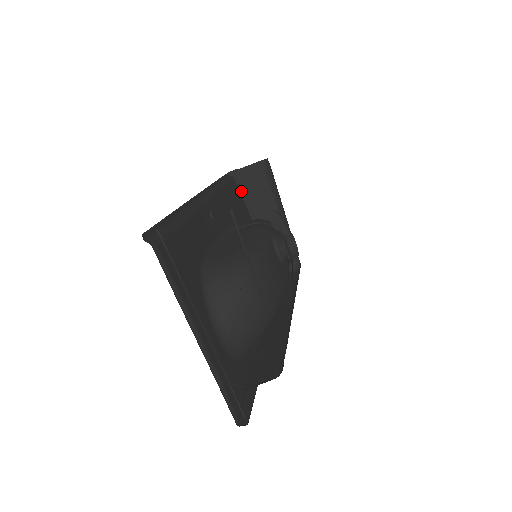
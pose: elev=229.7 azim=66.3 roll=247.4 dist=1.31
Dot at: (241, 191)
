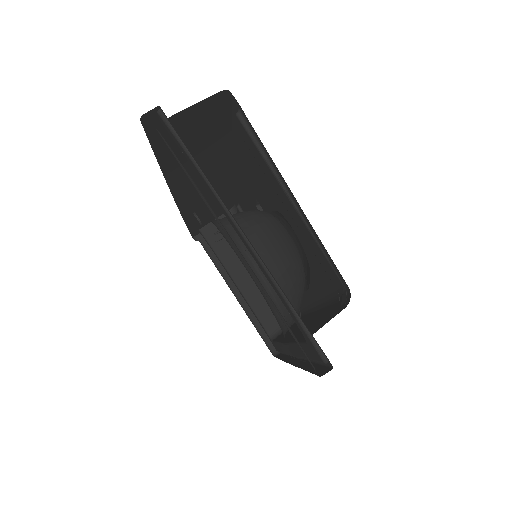
Dot at: (210, 255)
